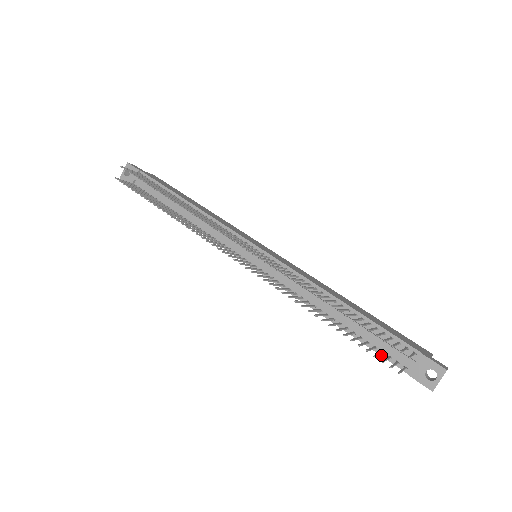
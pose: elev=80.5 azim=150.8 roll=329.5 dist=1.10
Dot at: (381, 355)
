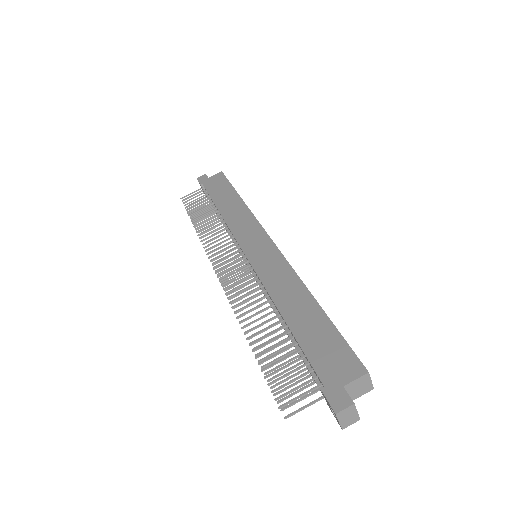
Dot at: occluded
